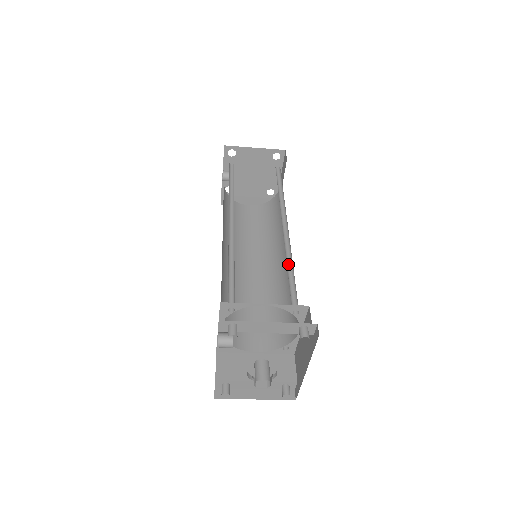
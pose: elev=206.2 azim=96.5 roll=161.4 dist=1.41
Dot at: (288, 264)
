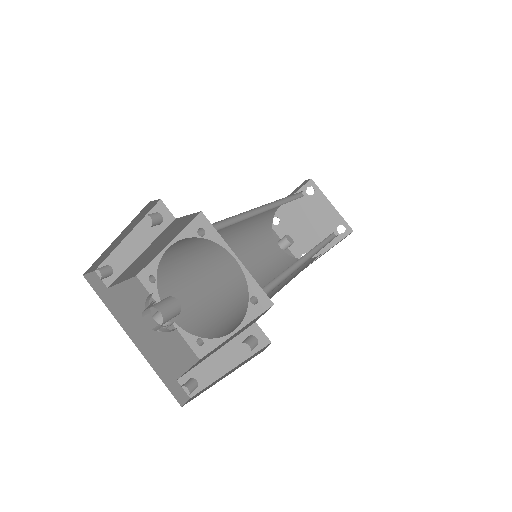
Dot at: occluded
